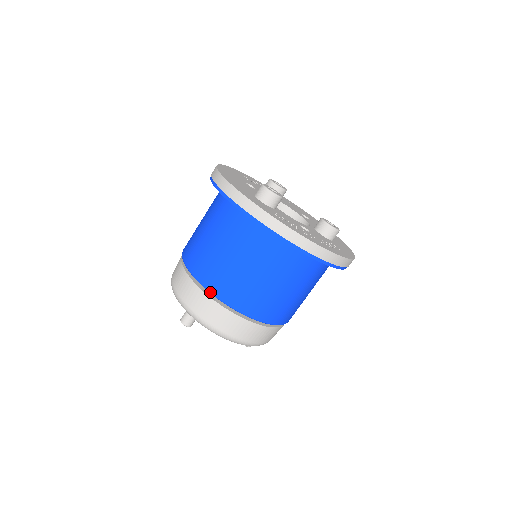
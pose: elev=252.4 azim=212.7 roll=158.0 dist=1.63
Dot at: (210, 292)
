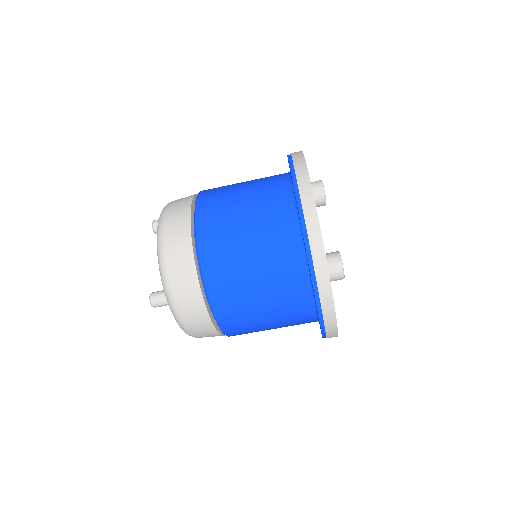
Dot at: (216, 320)
